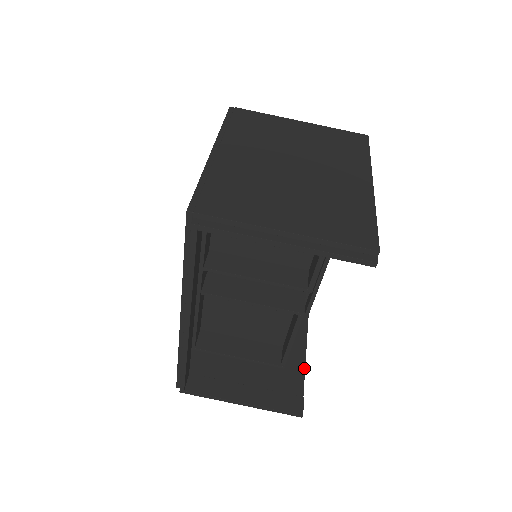
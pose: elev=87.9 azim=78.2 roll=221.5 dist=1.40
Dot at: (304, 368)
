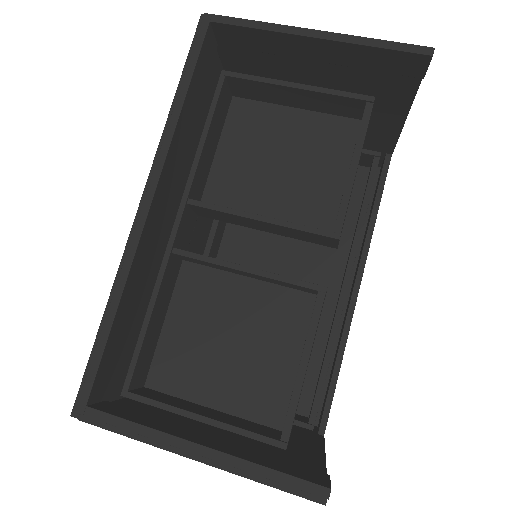
Dot at: (324, 463)
